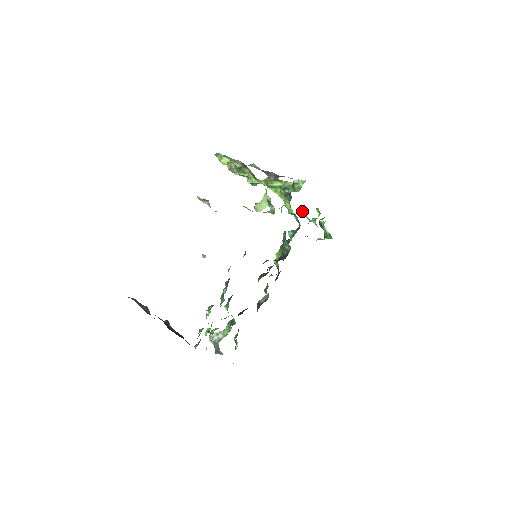
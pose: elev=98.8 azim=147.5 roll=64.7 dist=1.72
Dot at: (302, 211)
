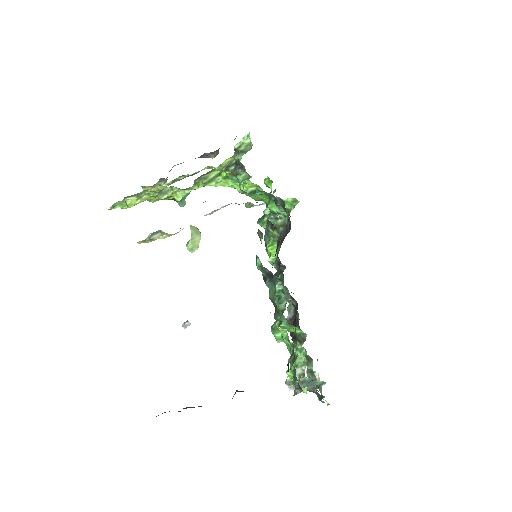
Dot at: (246, 205)
